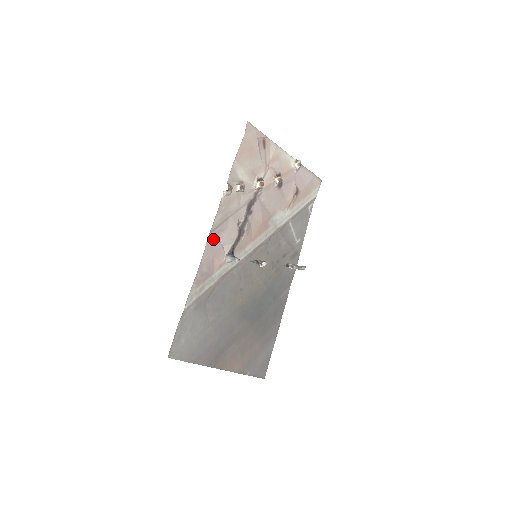
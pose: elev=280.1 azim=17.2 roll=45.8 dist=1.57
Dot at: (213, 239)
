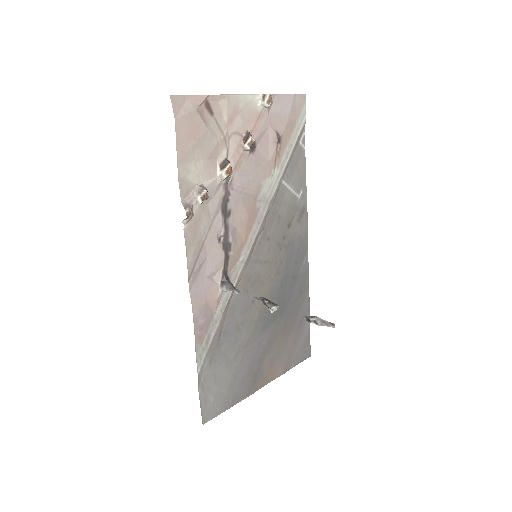
Dot at: (196, 281)
